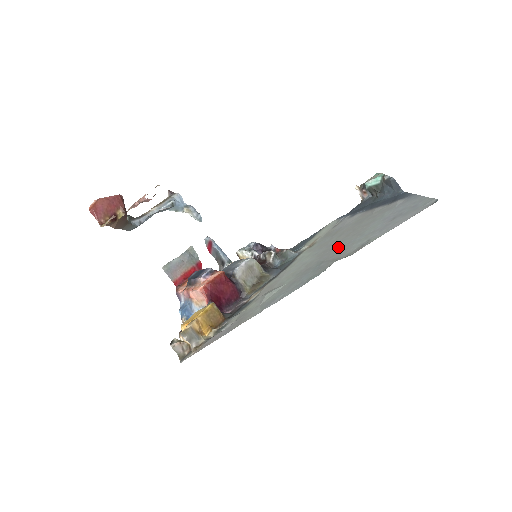
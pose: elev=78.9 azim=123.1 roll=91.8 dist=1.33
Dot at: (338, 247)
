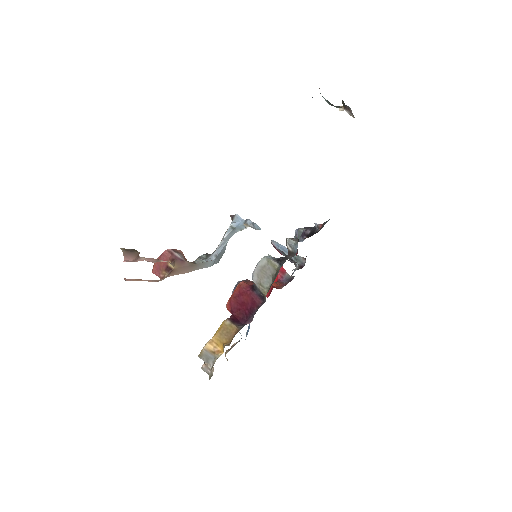
Dot at: occluded
